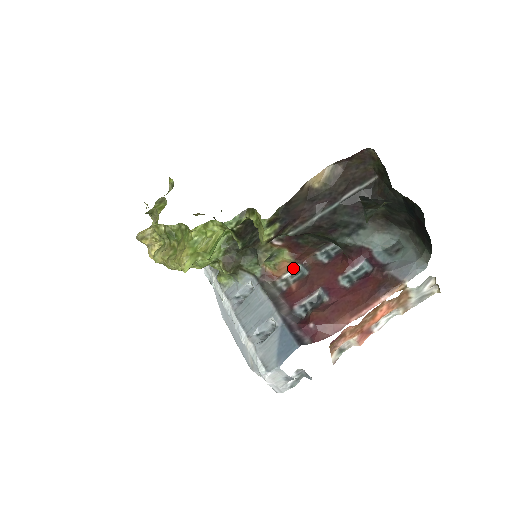
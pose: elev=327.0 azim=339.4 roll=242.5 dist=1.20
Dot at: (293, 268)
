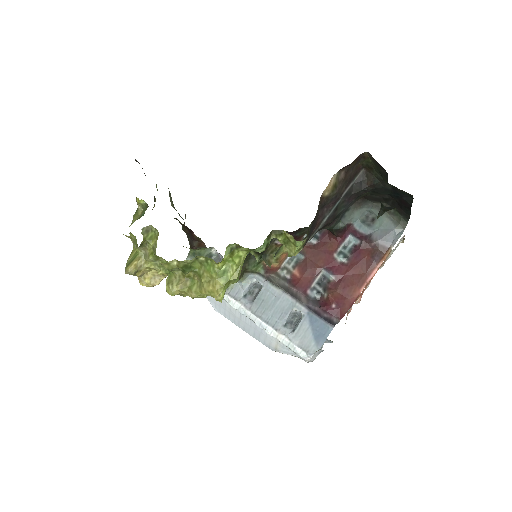
Dot at: occluded
